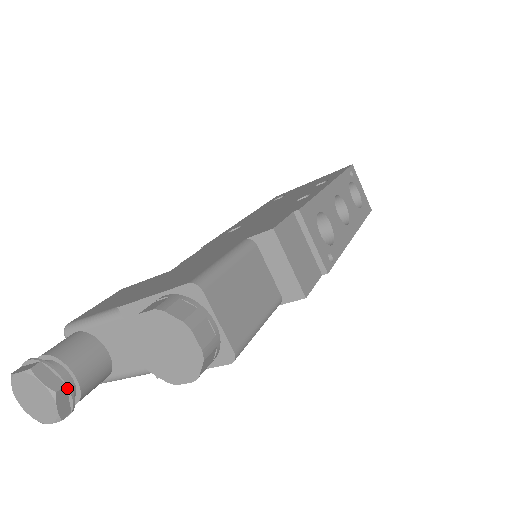
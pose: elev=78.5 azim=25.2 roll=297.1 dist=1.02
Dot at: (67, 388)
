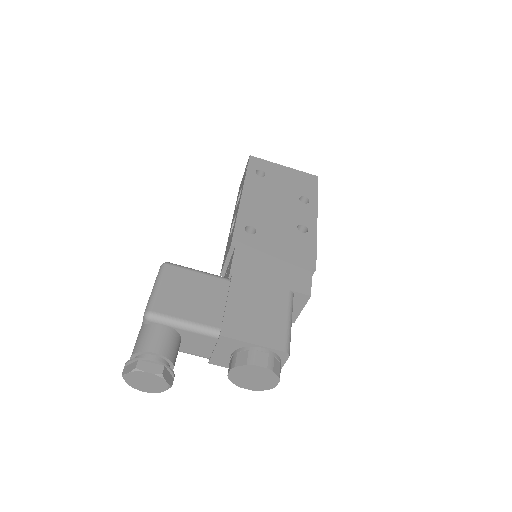
Dot at: (172, 379)
